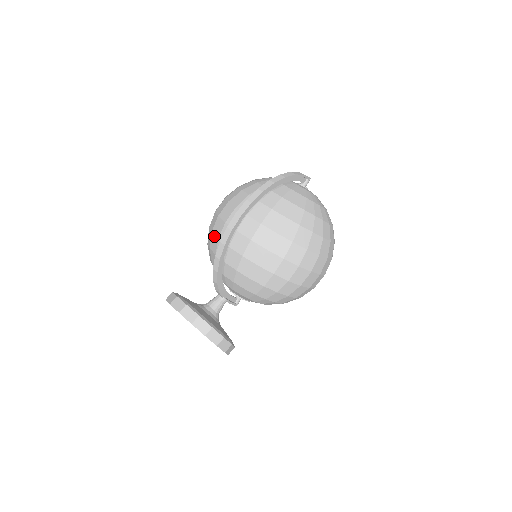
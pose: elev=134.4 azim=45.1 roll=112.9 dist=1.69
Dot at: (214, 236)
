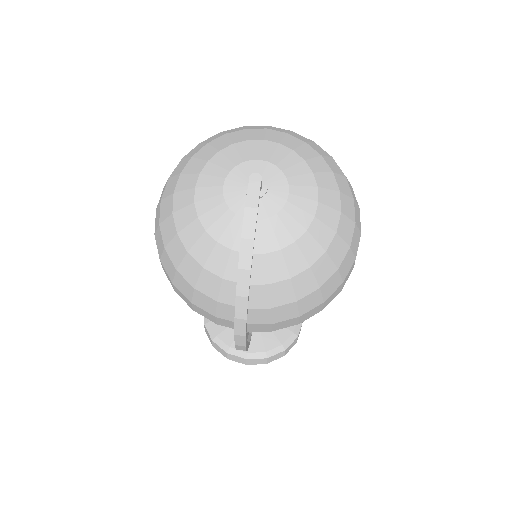
Dot at: occluded
